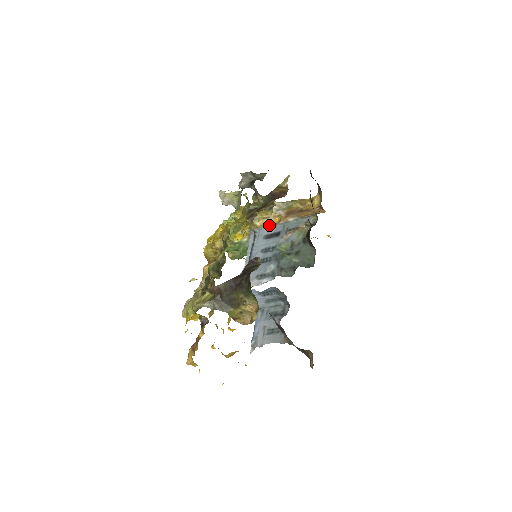
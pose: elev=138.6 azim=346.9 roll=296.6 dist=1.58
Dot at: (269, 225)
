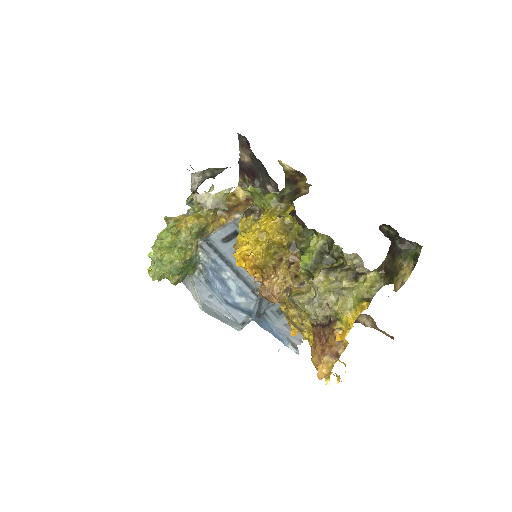
Dot at: (218, 228)
